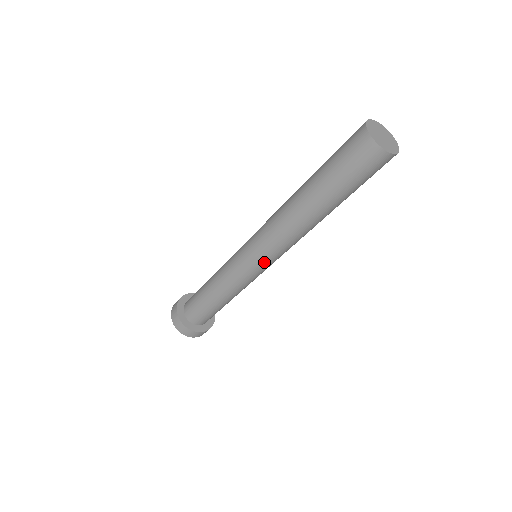
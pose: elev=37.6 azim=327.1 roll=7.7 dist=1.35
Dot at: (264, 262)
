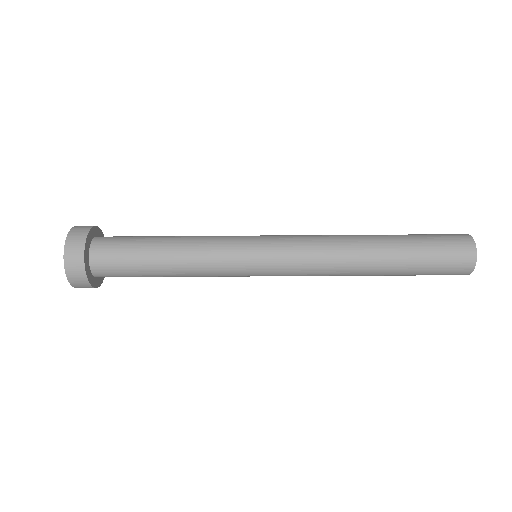
Dot at: (274, 257)
